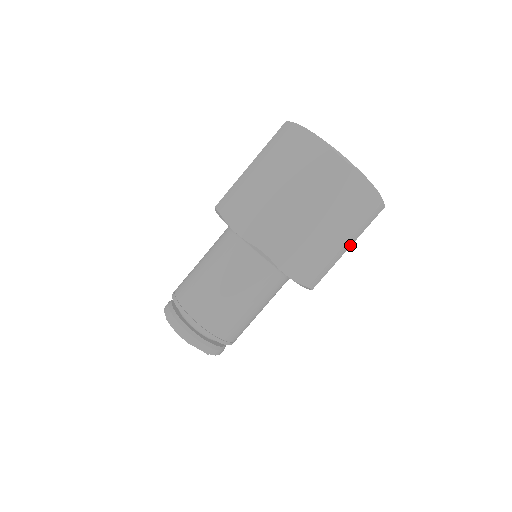
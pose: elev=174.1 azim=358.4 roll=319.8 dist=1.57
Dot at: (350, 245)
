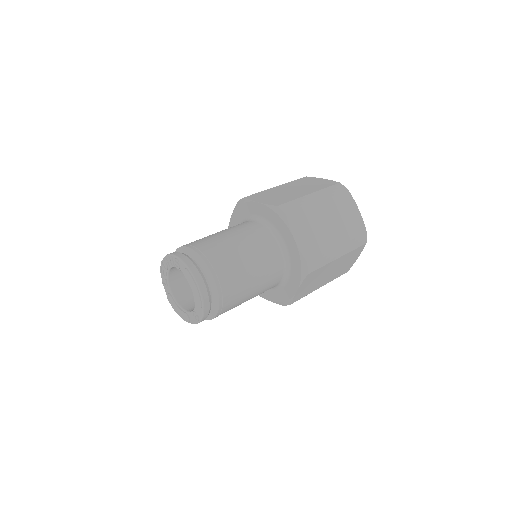
Dot at: occluded
